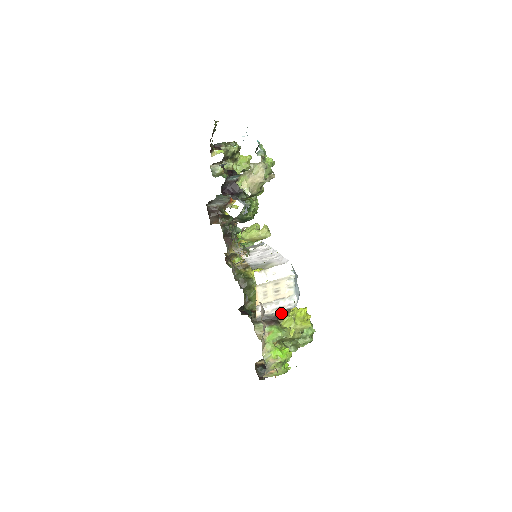
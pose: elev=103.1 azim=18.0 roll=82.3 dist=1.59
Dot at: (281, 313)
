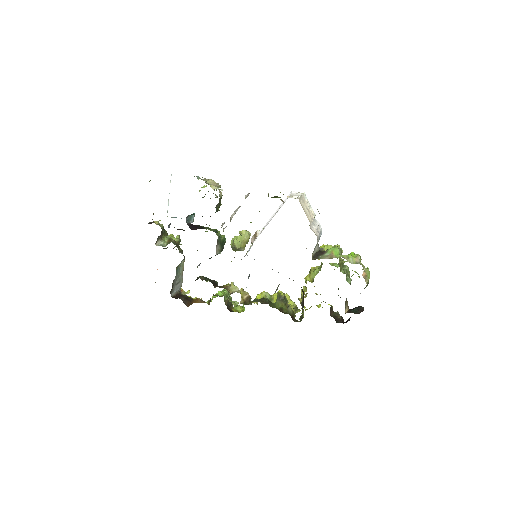
Dot at: (319, 248)
